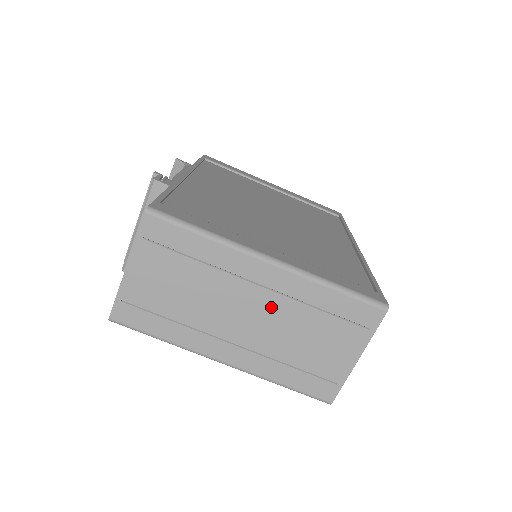
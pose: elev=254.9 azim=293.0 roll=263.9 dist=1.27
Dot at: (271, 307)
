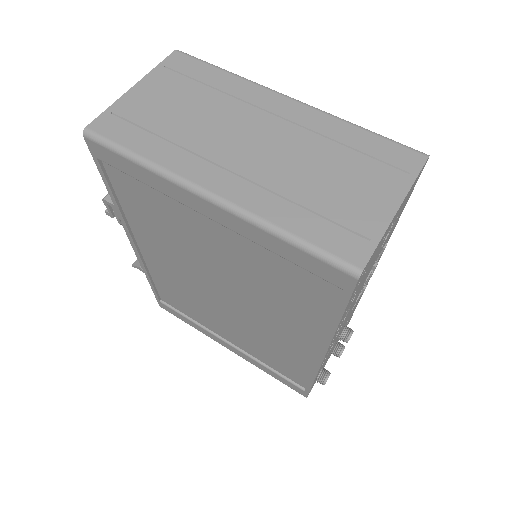
Dot at: (286, 137)
